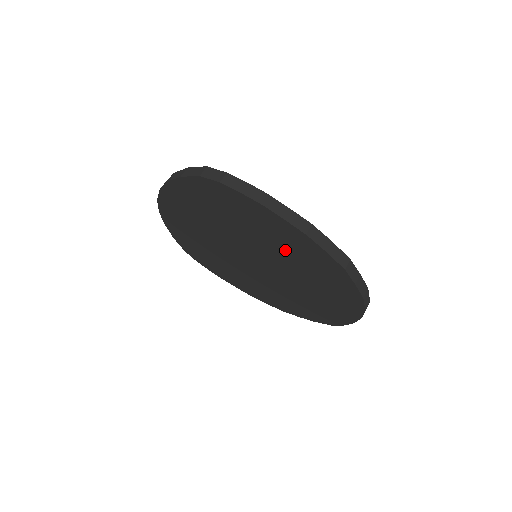
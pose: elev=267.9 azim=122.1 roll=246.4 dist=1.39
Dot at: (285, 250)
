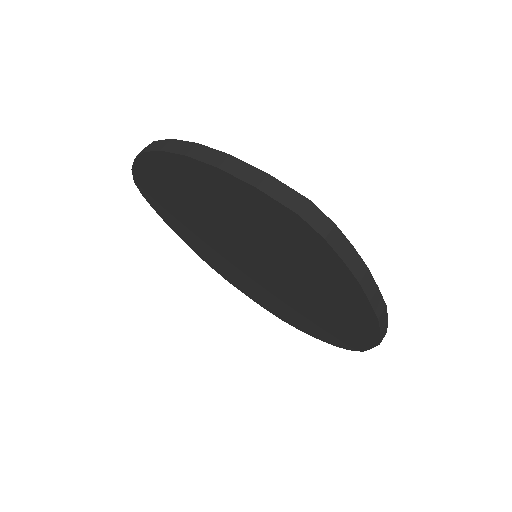
Dot at: (321, 295)
